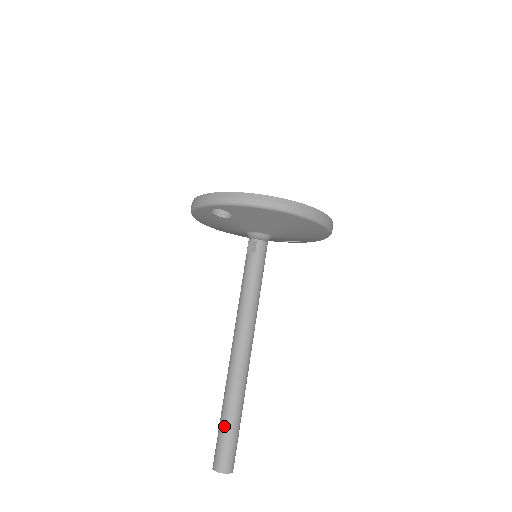
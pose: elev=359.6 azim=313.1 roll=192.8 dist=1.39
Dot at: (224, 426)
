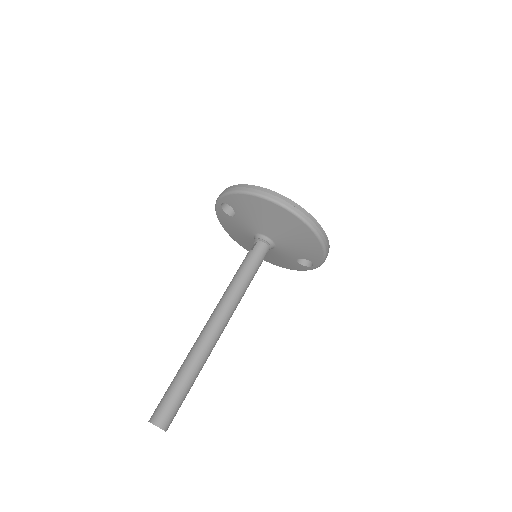
Dot at: (172, 382)
